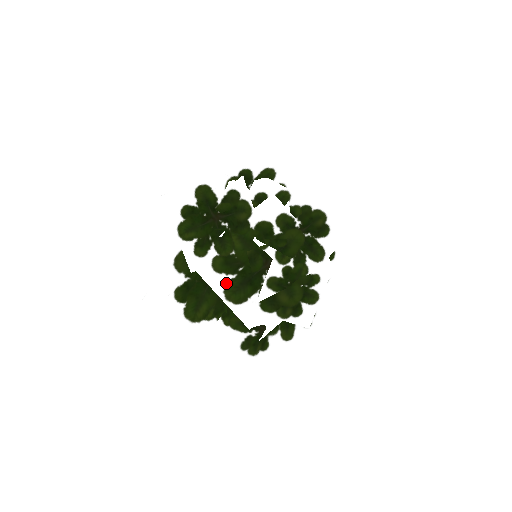
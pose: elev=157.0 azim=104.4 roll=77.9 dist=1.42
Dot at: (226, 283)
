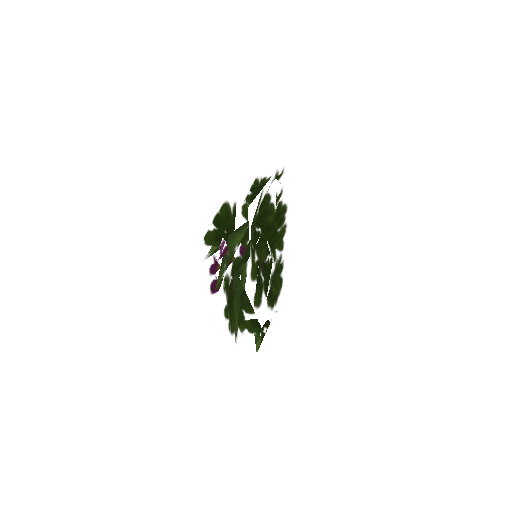
Dot at: (255, 289)
